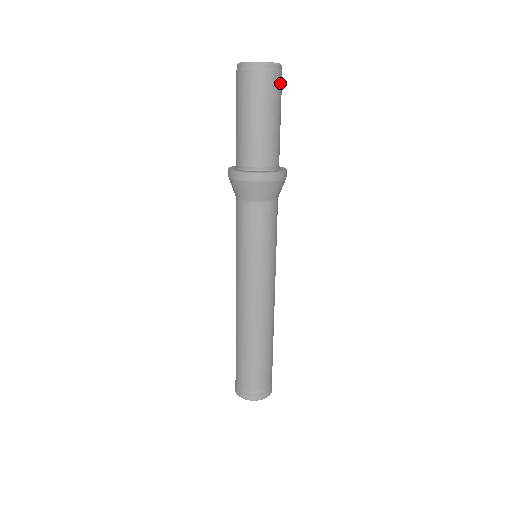
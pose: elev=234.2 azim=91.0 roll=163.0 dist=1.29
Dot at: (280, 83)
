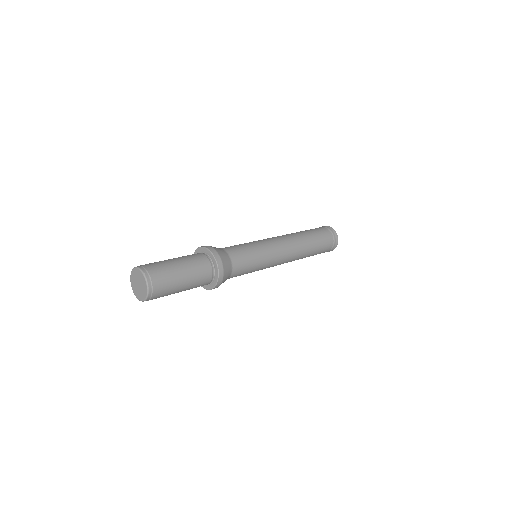
Dot at: (160, 282)
